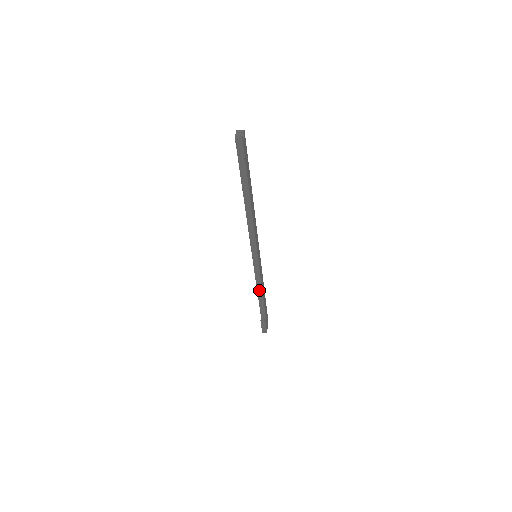
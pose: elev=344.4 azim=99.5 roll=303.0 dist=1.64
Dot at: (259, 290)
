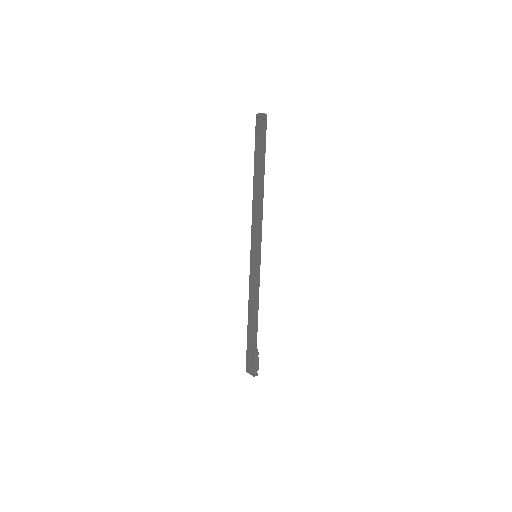
Dot at: (255, 306)
